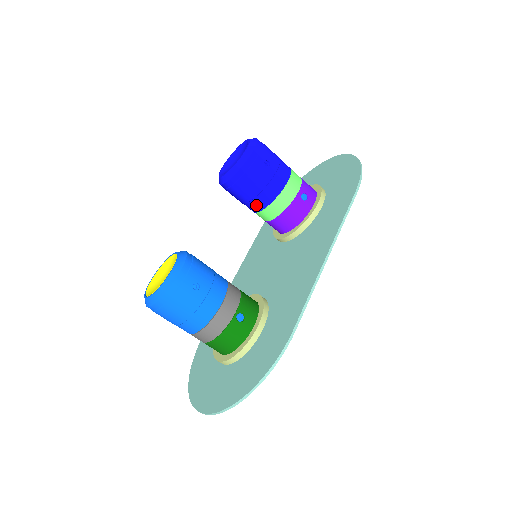
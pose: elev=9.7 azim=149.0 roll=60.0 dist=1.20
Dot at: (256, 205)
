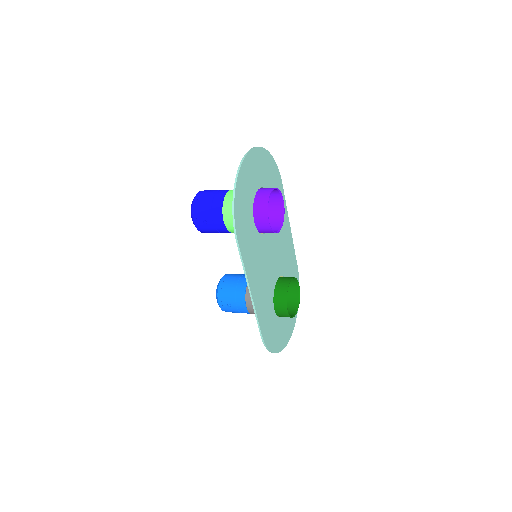
Dot at: occluded
